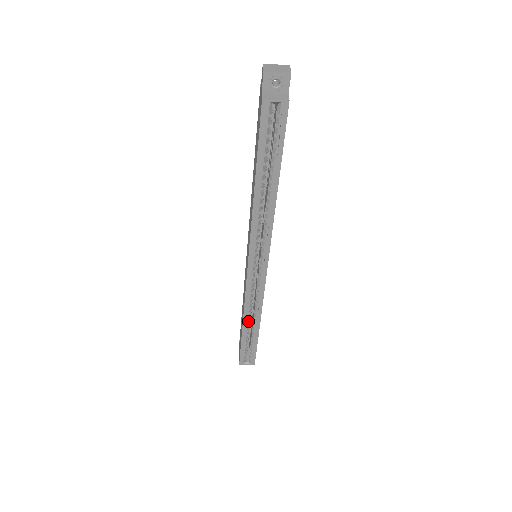
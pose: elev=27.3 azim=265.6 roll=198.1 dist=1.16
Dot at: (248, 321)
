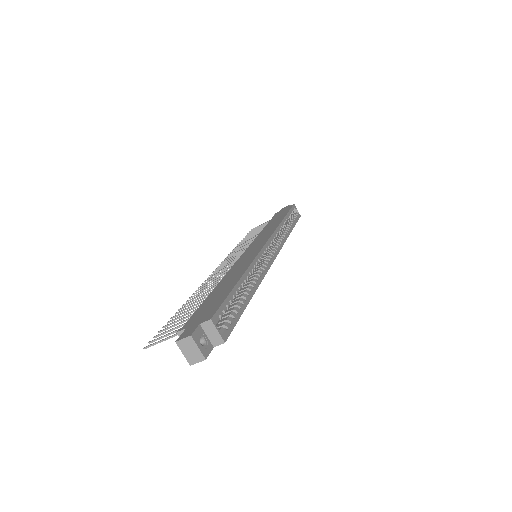
Dot at: (248, 277)
